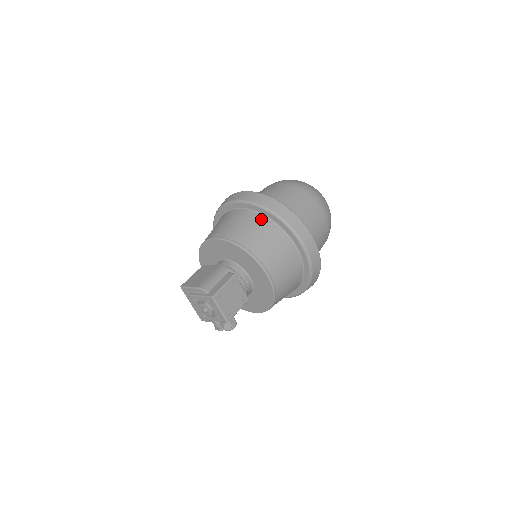
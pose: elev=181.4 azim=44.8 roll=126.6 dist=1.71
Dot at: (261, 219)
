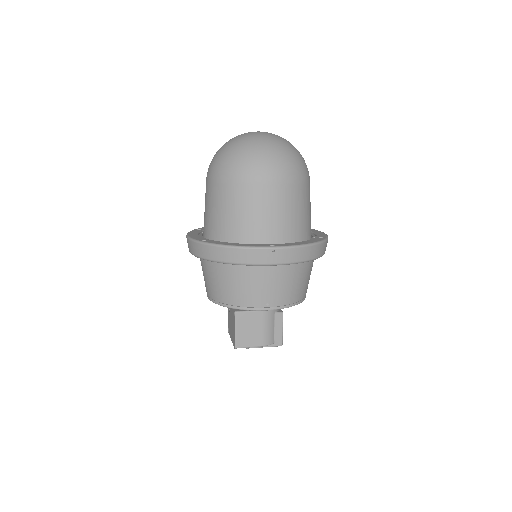
Dot at: (304, 266)
